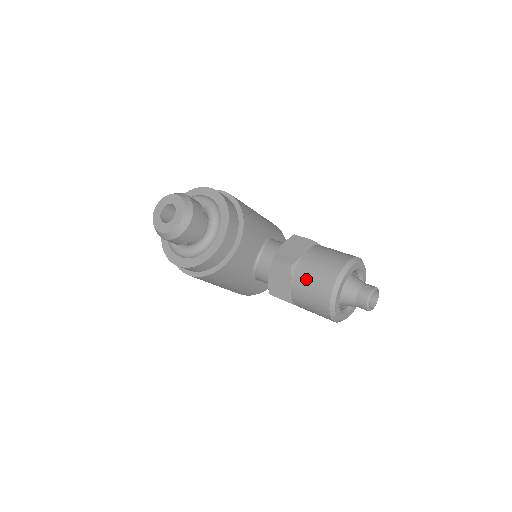
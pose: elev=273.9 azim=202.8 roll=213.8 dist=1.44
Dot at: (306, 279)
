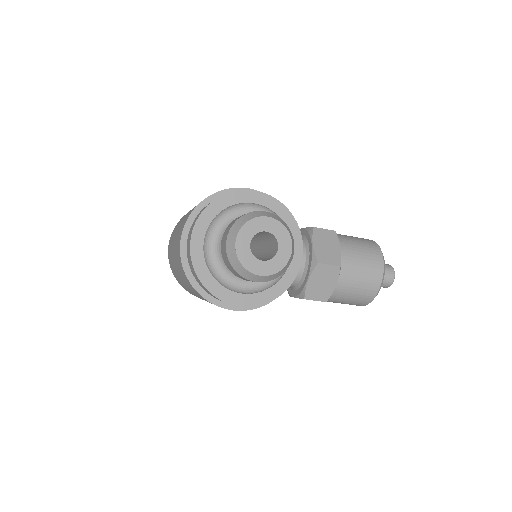
Dot at: (354, 276)
